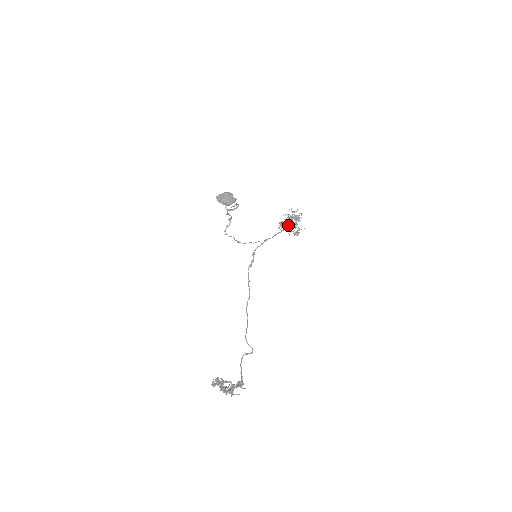
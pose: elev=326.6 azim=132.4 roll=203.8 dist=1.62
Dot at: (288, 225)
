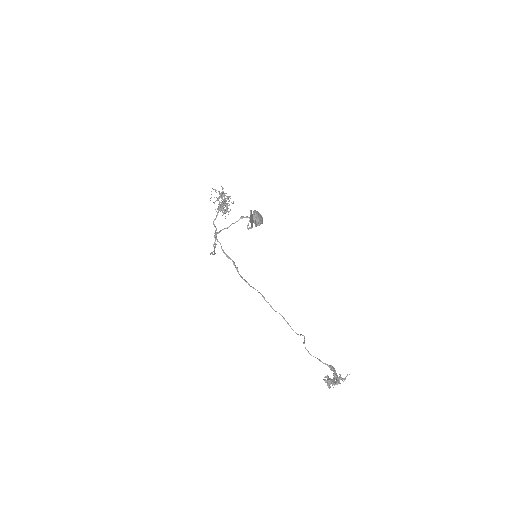
Dot at: occluded
